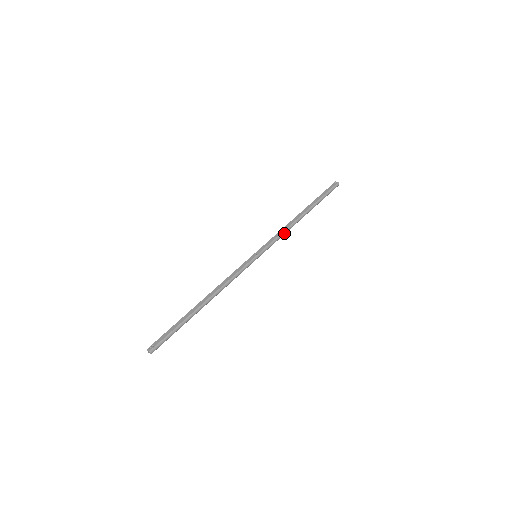
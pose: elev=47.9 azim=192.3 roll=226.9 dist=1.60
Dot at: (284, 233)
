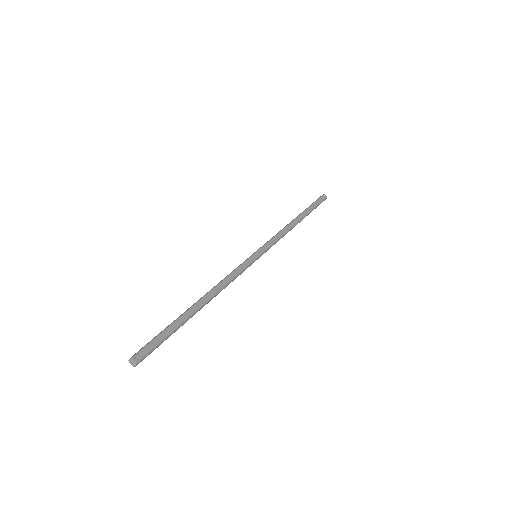
Dot at: (282, 237)
